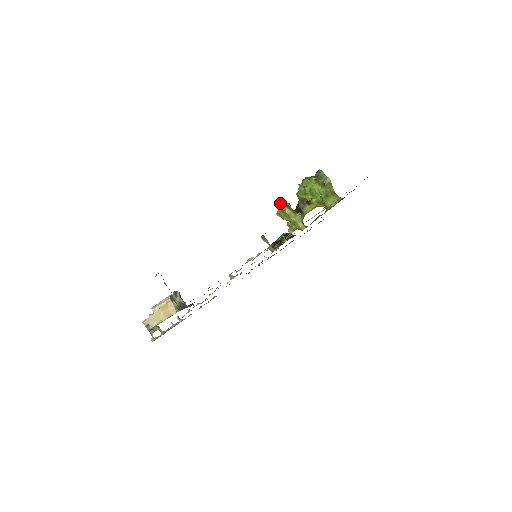
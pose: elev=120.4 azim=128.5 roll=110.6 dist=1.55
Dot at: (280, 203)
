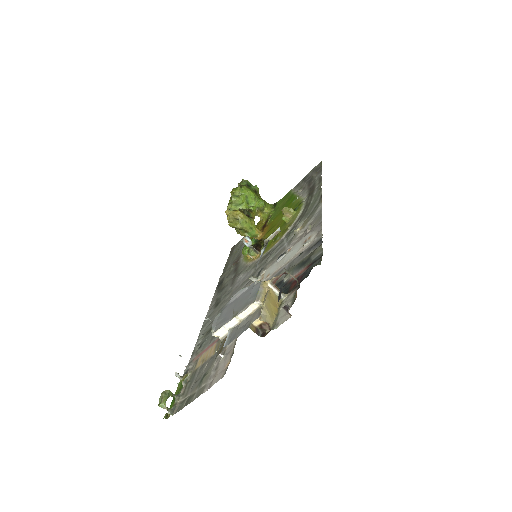
Dot at: (230, 211)
